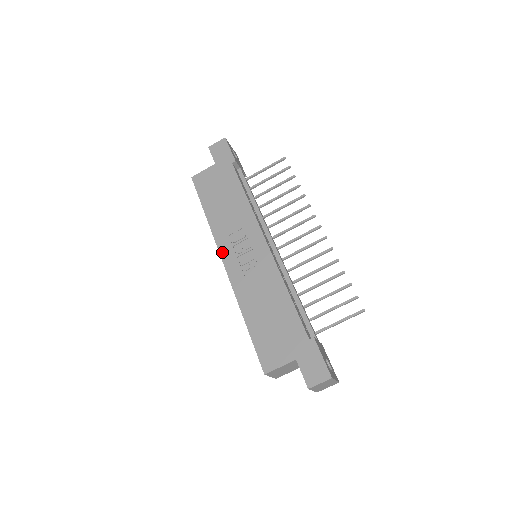
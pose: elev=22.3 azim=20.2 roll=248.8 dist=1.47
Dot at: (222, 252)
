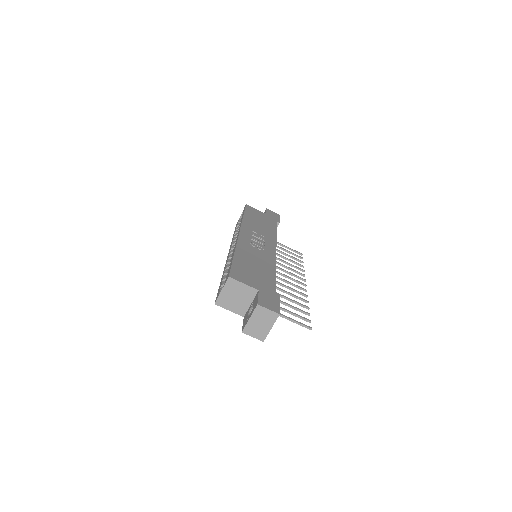
Dot at: (243, 230)
